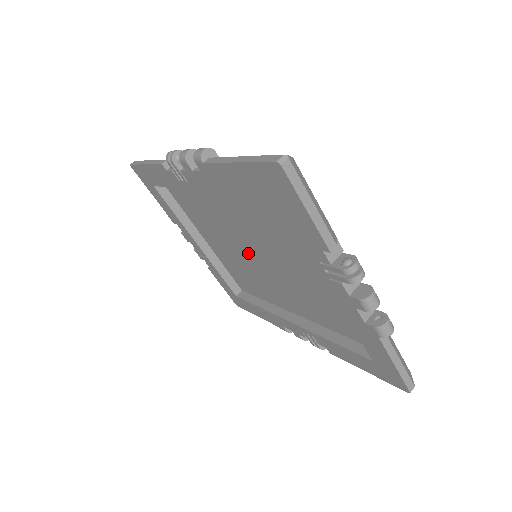
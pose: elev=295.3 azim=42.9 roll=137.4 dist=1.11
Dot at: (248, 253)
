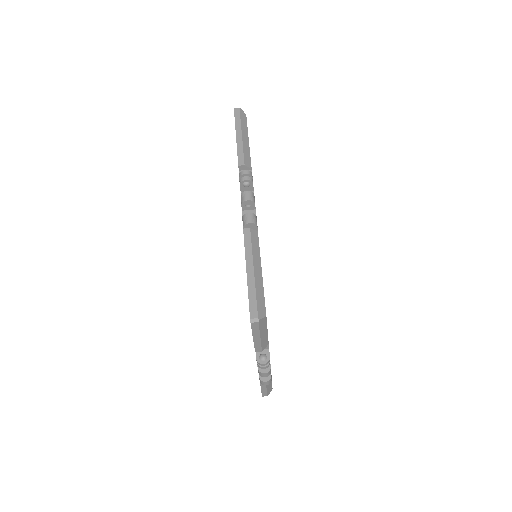
Dot at: occluded
